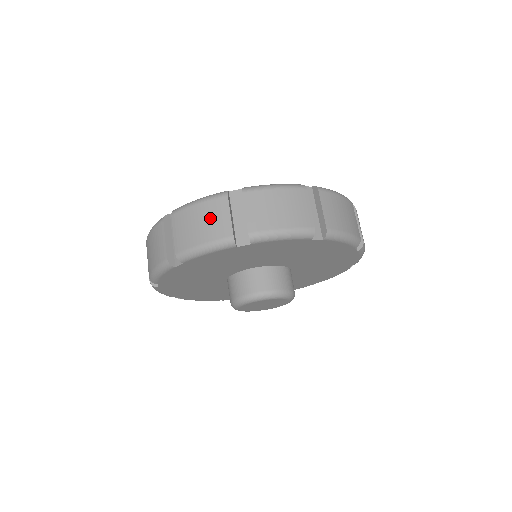
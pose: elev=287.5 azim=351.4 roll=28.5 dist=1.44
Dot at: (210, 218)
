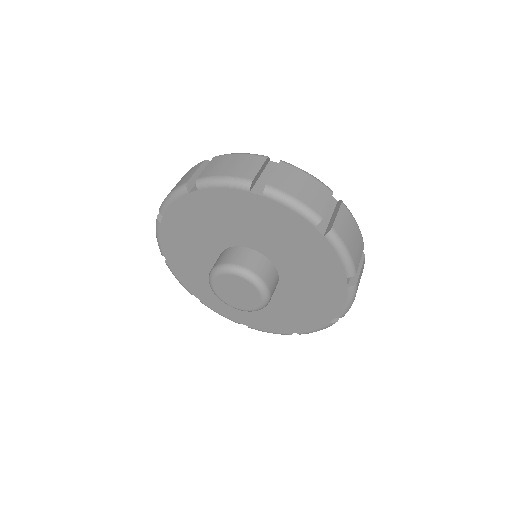
Dot at: (185, 176)
